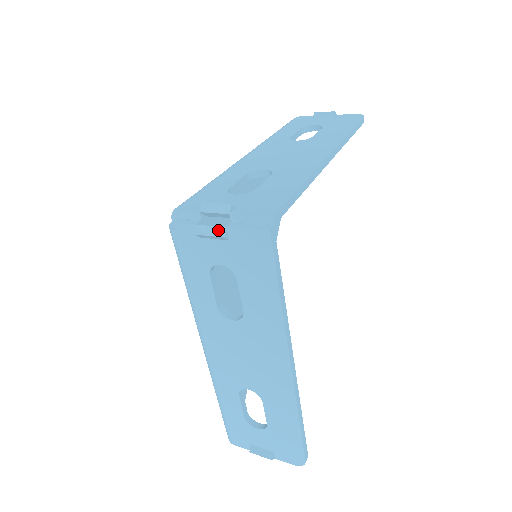
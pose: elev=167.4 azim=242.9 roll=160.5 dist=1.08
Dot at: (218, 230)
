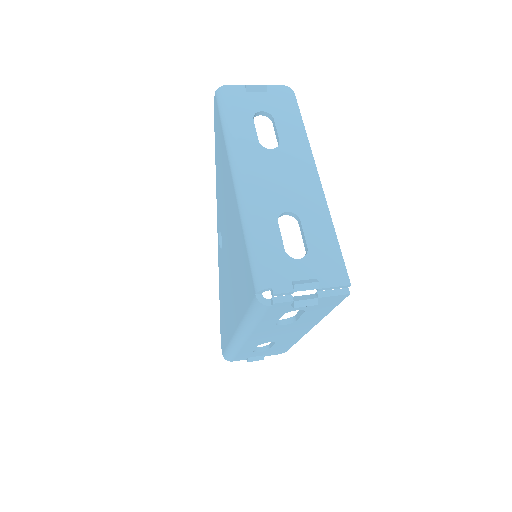
Dot at: (312, 301)
